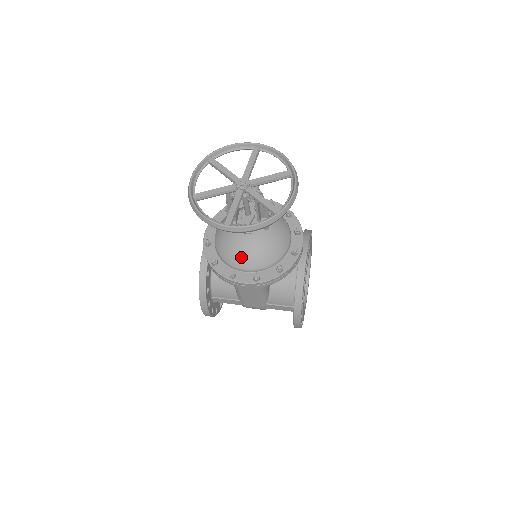
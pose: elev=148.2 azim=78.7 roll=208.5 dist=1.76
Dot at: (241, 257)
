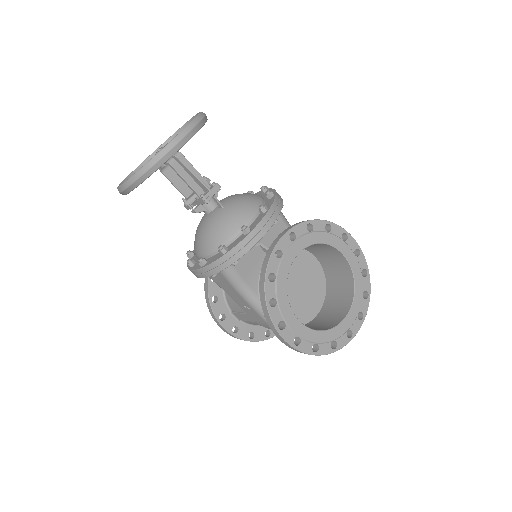
Dot at: (197, 242)
